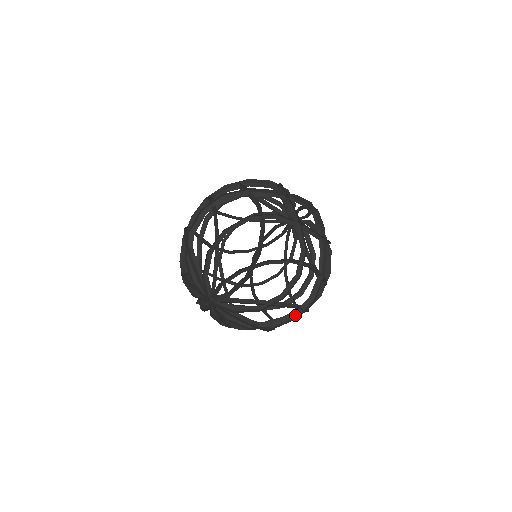
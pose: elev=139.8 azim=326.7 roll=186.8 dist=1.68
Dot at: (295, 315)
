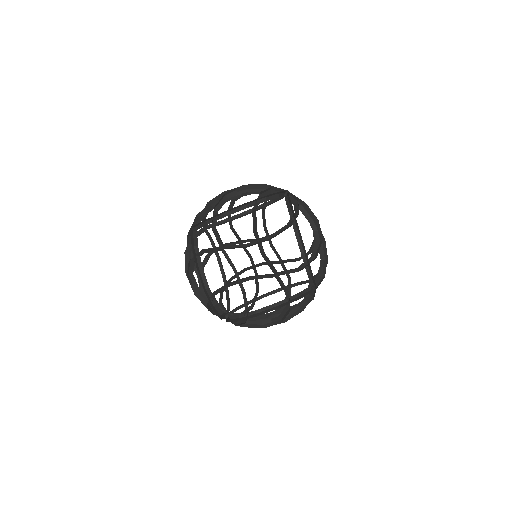
Dot at: occluded
